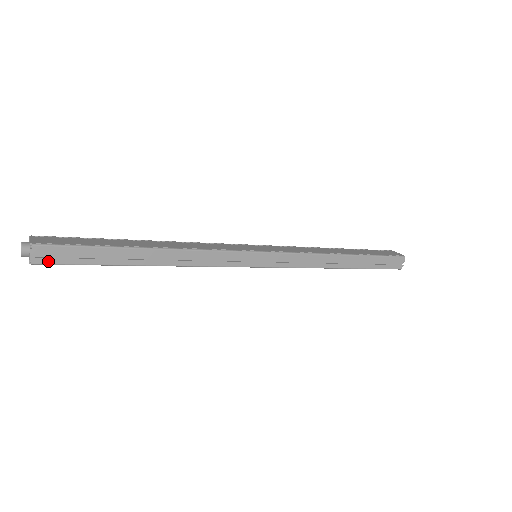
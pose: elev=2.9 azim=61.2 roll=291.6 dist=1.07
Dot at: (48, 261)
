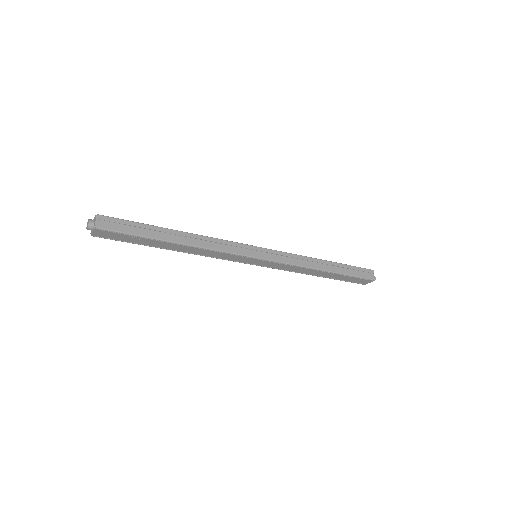
Dot at: (107, 227)
